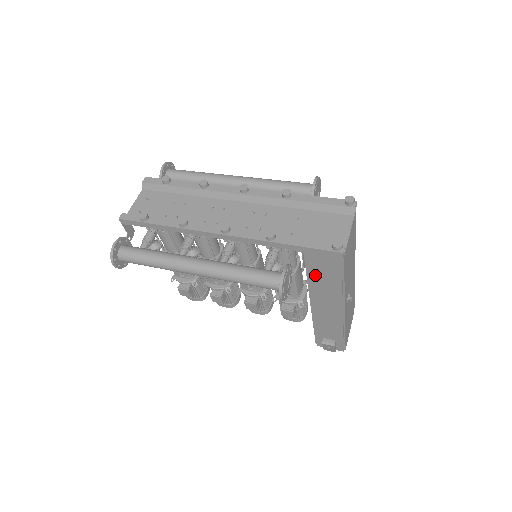
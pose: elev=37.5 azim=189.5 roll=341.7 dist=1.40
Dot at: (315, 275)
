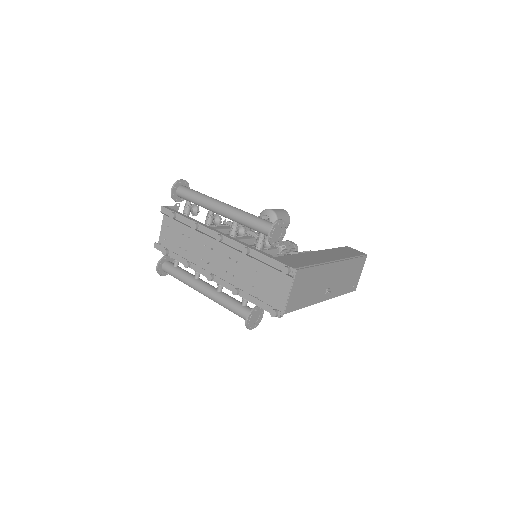
Dot at: occluded
